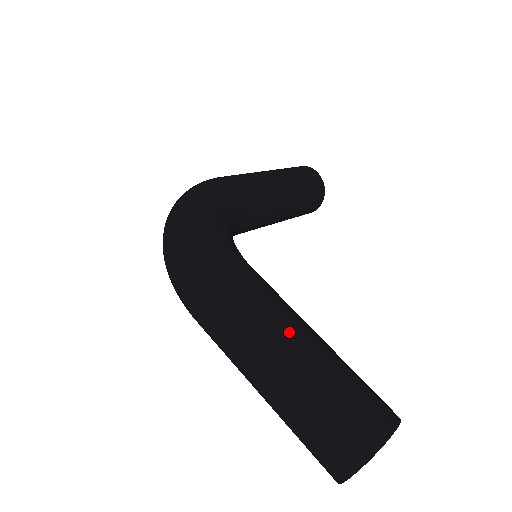
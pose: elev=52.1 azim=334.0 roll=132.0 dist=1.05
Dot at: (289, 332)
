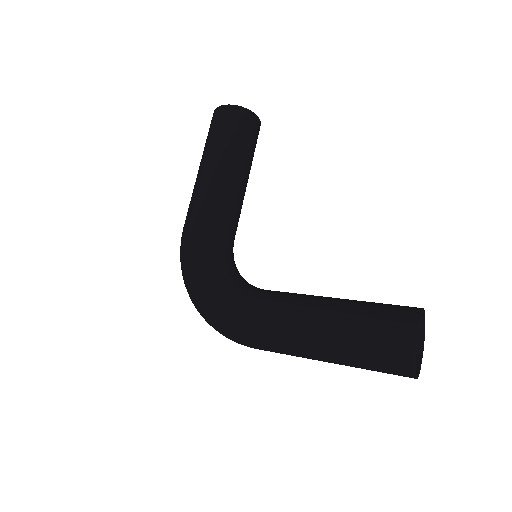
Dot at: (308, 333)
